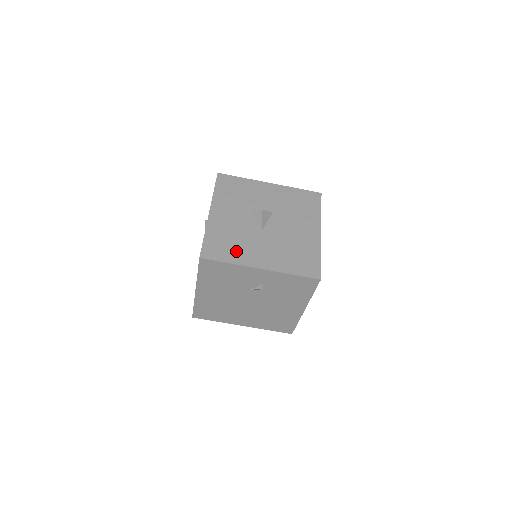
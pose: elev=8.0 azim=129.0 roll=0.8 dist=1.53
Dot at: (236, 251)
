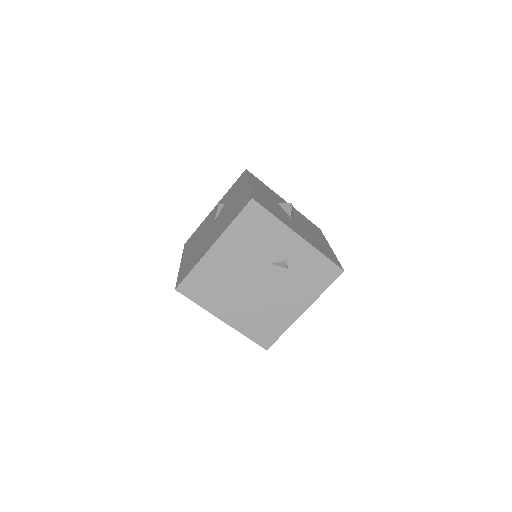
Dot at: (278, 214)
